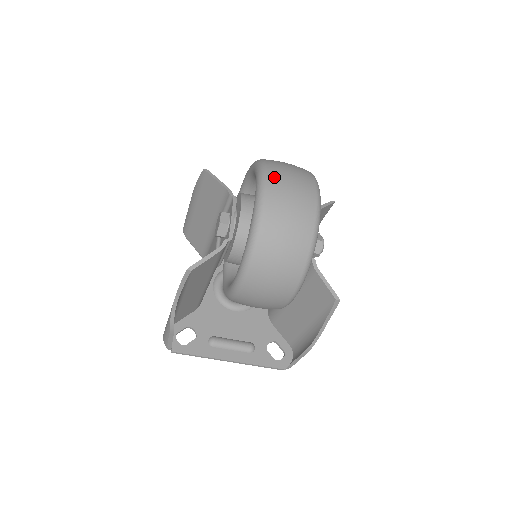
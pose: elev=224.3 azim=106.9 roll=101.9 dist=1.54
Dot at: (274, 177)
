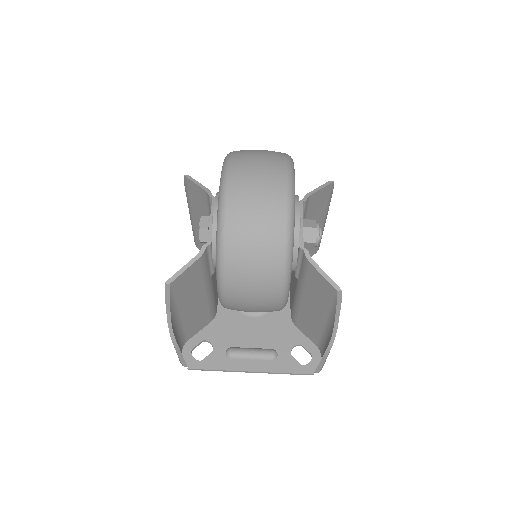
Dot at: (237, 168)
